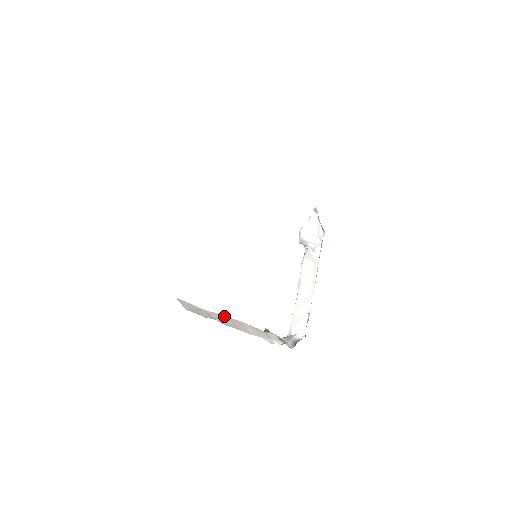
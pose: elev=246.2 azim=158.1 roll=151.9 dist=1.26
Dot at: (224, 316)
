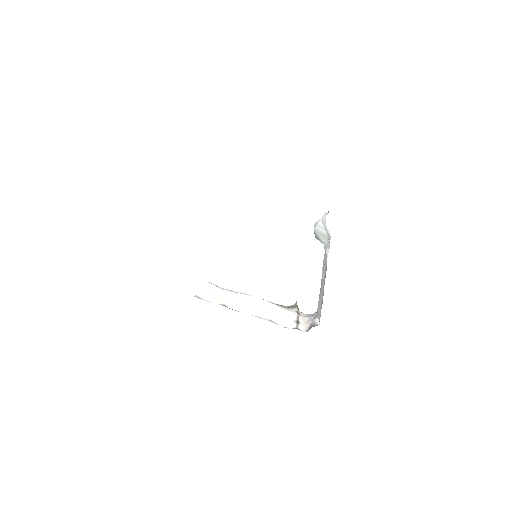
Dot at: (243, 295)
